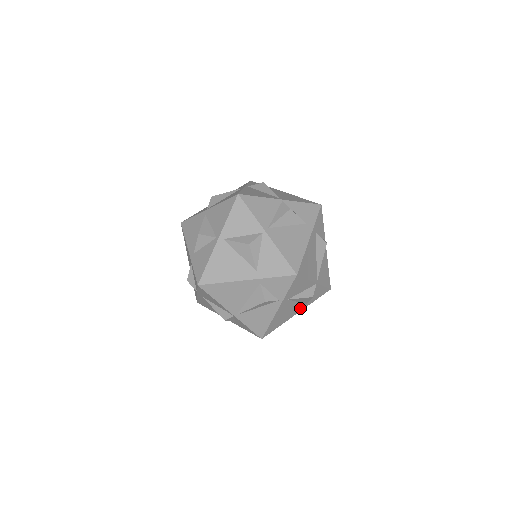
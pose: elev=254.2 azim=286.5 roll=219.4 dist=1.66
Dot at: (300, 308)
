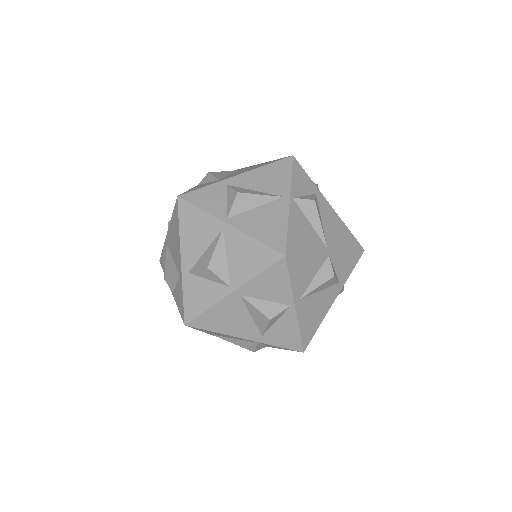
Dot at: occluded
